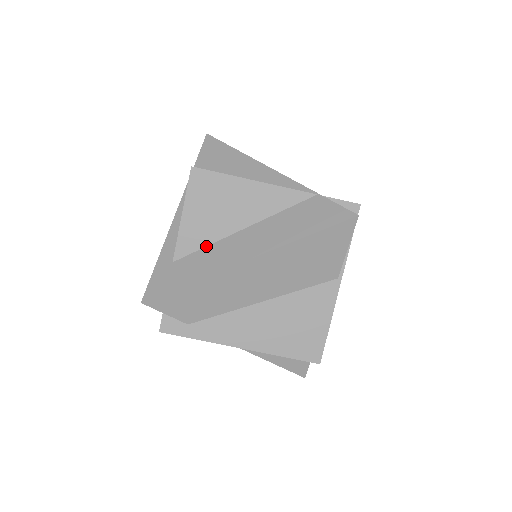
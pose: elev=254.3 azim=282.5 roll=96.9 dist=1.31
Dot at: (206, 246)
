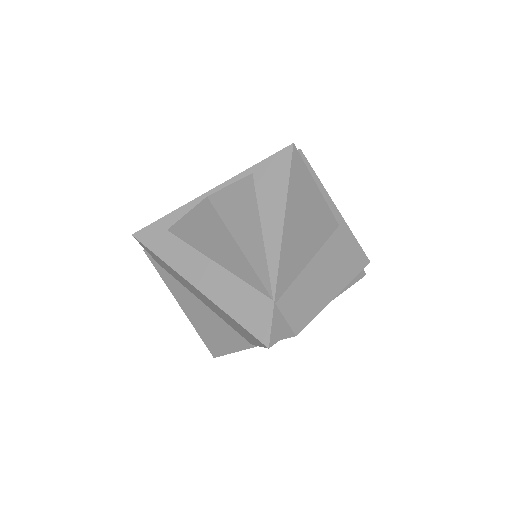
Dot at: (190, 245)
